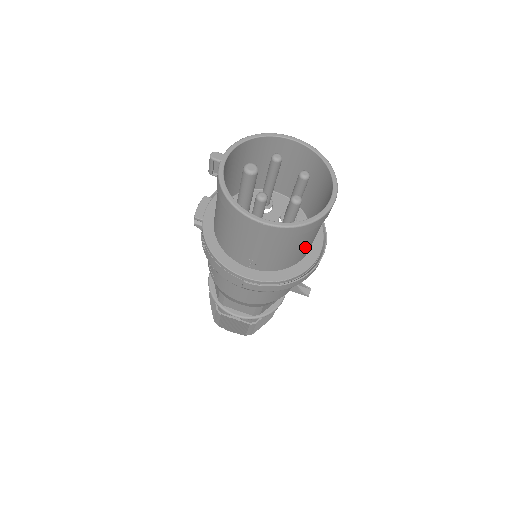
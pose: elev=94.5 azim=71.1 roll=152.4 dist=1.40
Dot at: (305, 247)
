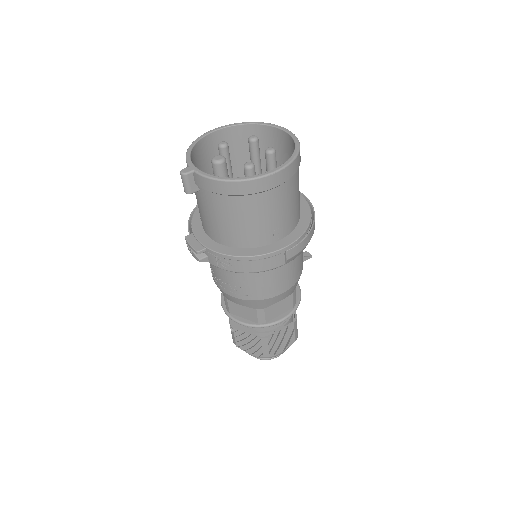
Dot at: occluded
